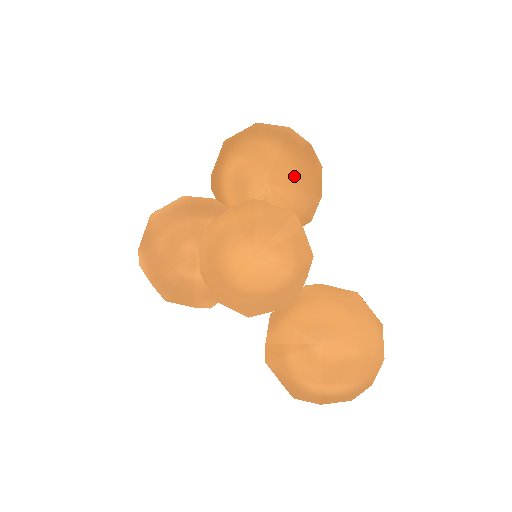
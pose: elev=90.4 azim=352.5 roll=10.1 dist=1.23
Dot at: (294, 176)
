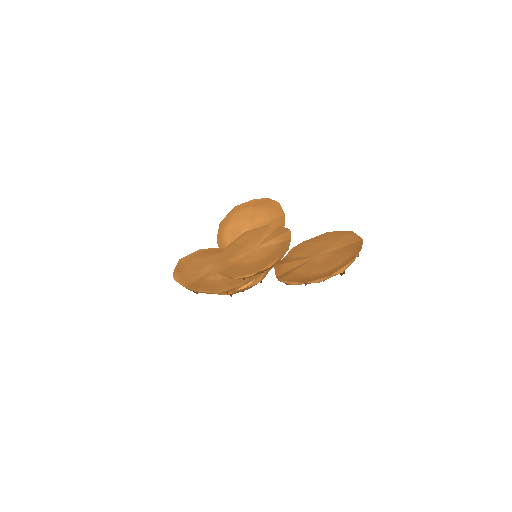
Dot at: (265, 215)
